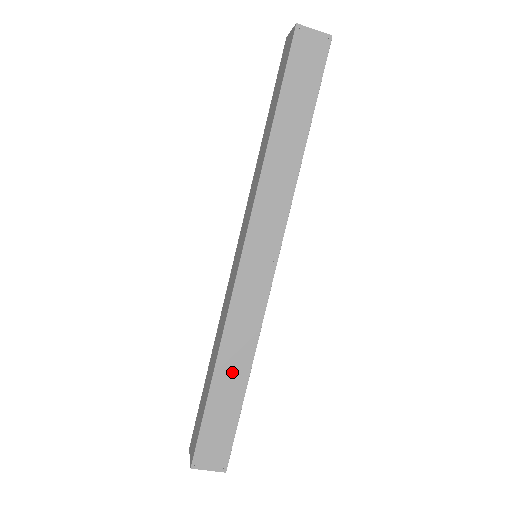
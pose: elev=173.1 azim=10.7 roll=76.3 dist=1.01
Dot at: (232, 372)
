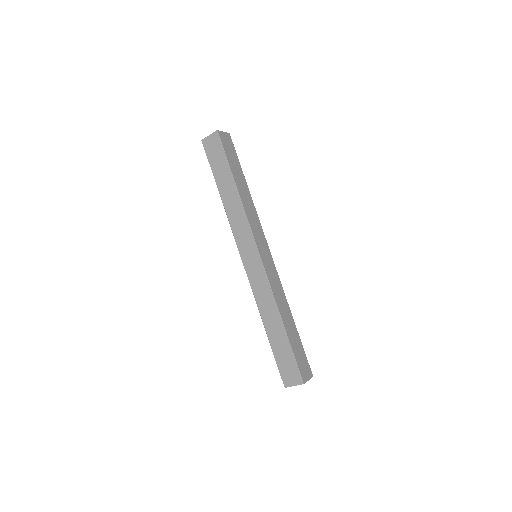
Dot at: (288, 319)
